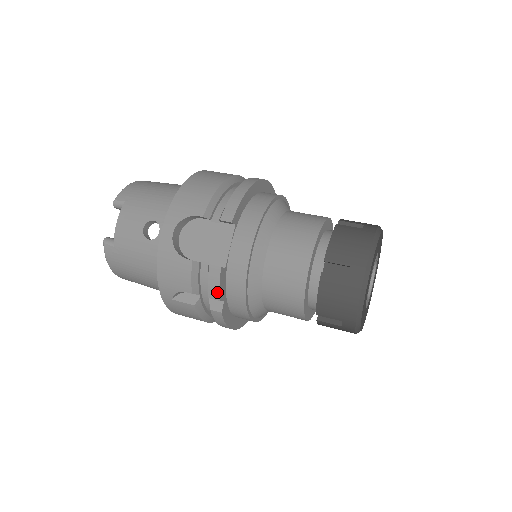
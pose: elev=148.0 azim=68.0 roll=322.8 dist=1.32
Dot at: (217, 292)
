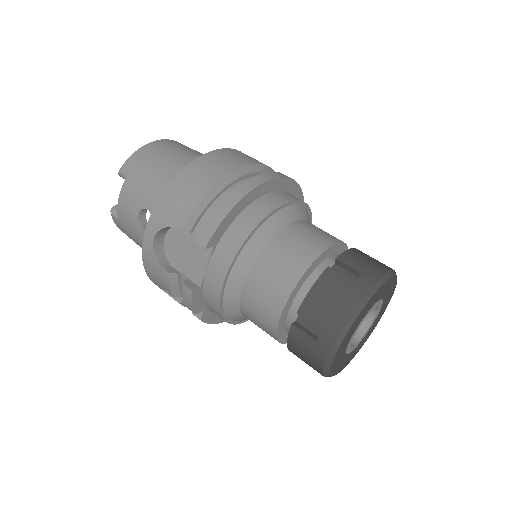
Dot at: (191, 308)
